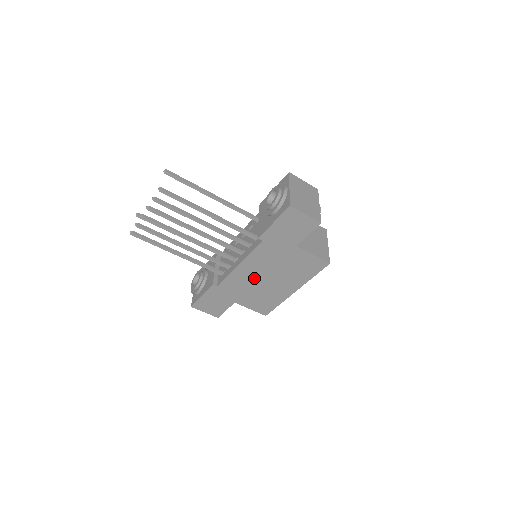
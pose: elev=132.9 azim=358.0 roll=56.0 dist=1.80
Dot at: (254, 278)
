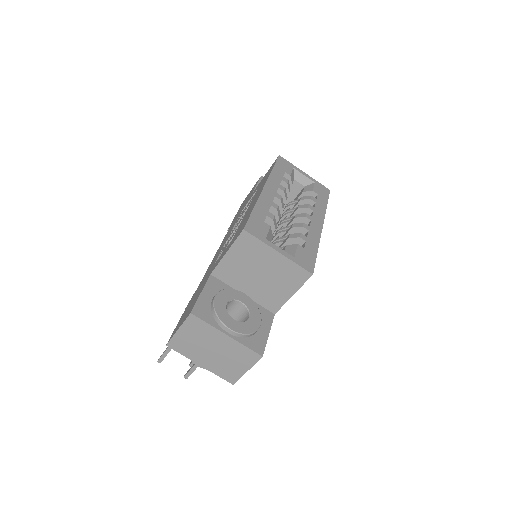
Dot at: occluded
